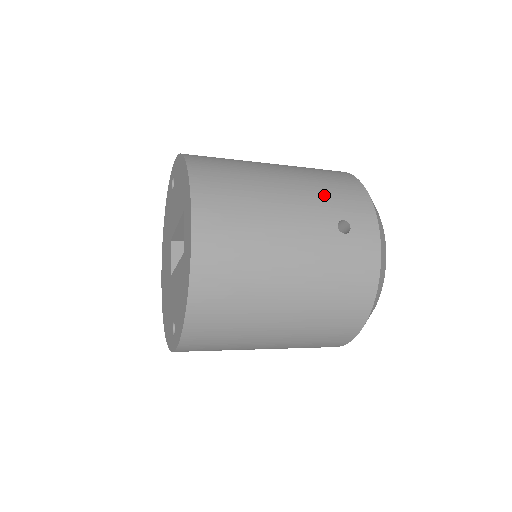
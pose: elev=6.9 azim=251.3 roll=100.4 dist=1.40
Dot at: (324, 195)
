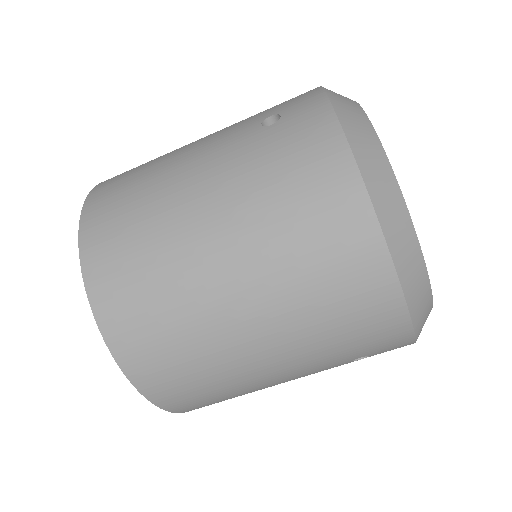
Dot at: (251, 116)
